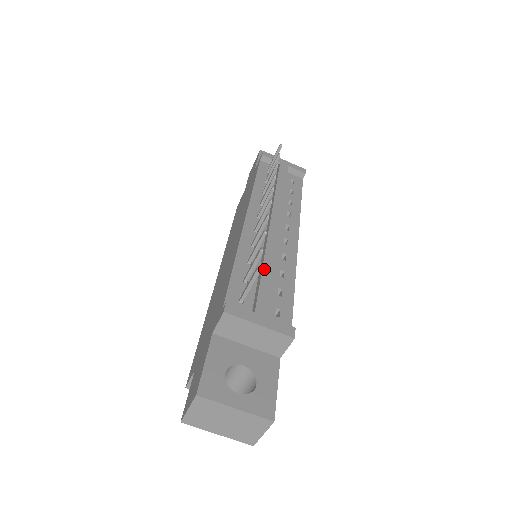
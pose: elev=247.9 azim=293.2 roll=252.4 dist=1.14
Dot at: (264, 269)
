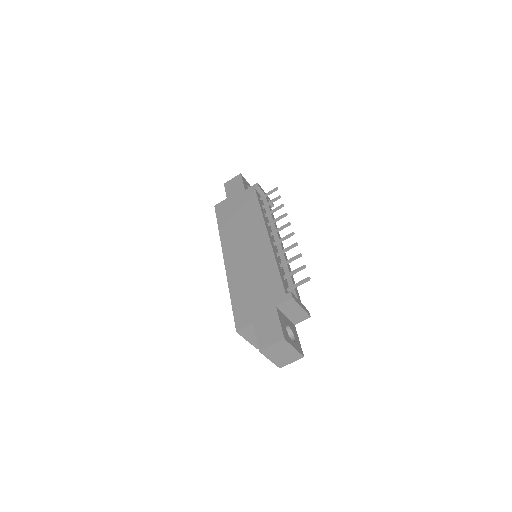
Dot at: occluded
